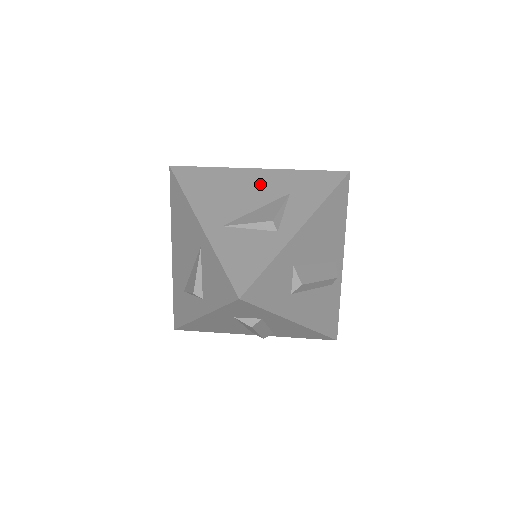
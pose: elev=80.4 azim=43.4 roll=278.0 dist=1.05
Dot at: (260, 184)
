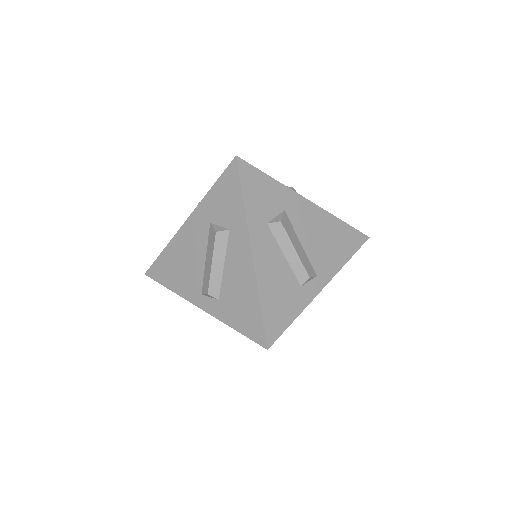
Dot at: occluded
